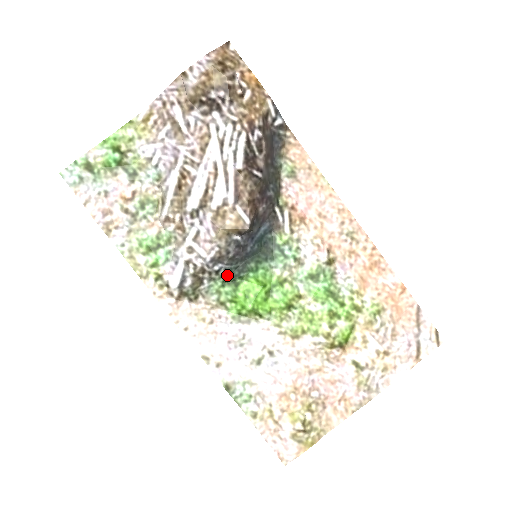
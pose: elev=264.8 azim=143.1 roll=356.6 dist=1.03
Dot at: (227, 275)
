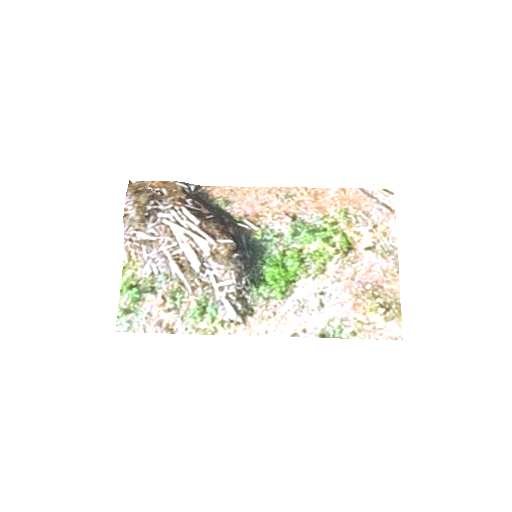
Dot at: (253, 281)
